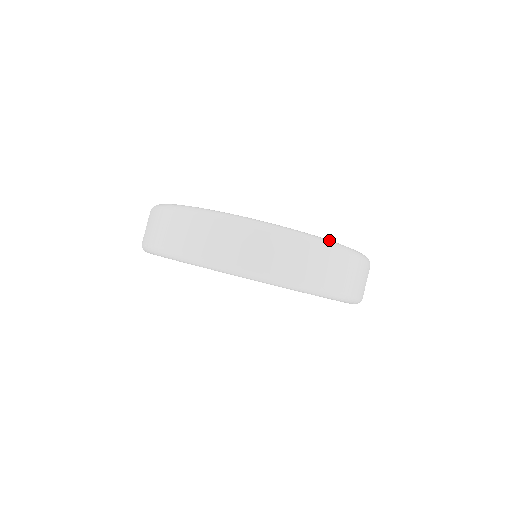
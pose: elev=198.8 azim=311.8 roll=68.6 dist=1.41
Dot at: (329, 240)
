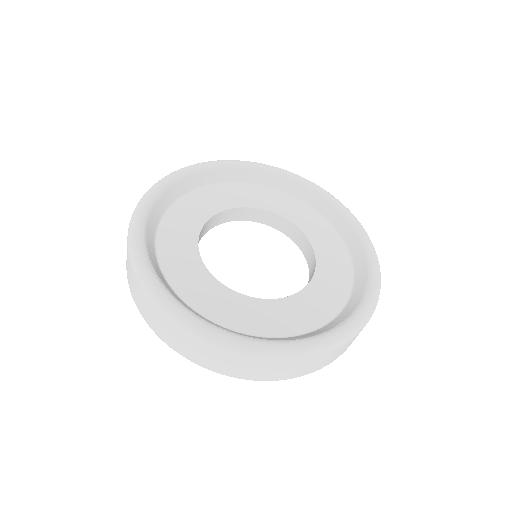
Dot at: (350, 329)
